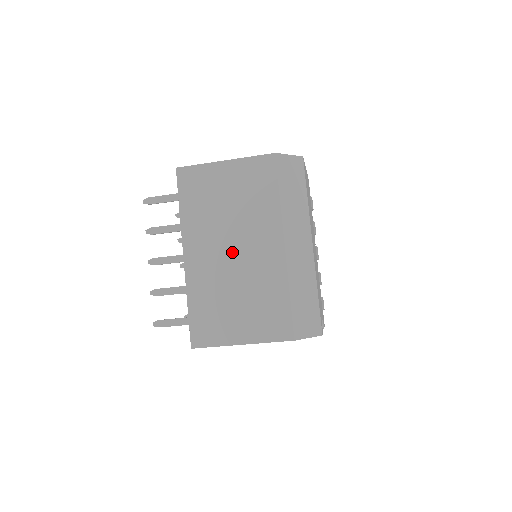
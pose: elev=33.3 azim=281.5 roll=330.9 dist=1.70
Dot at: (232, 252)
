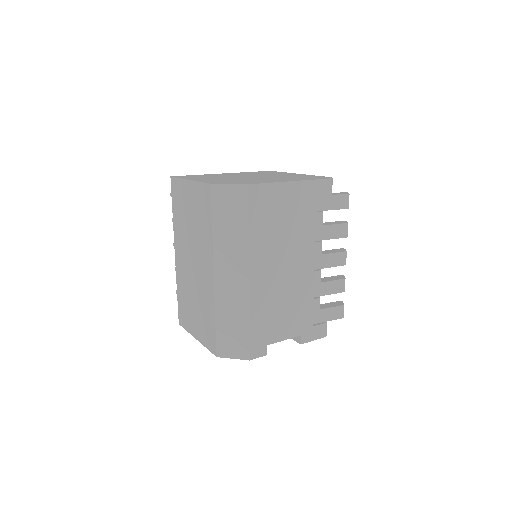
Dot at: (192, 264)
